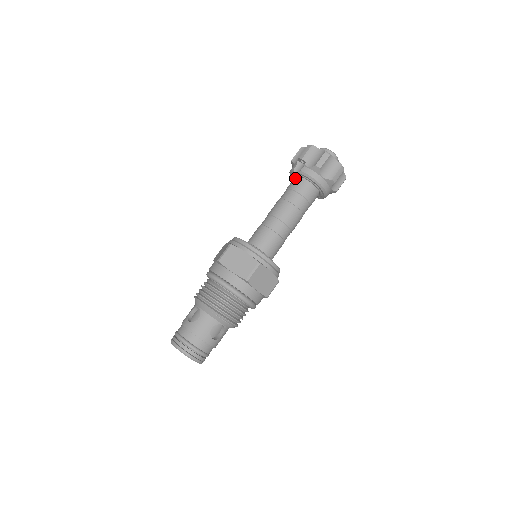
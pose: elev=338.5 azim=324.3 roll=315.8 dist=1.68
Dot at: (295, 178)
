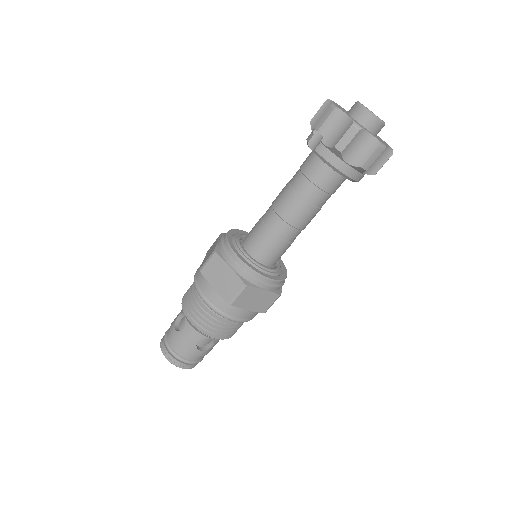
Dot at: (311, 154)
